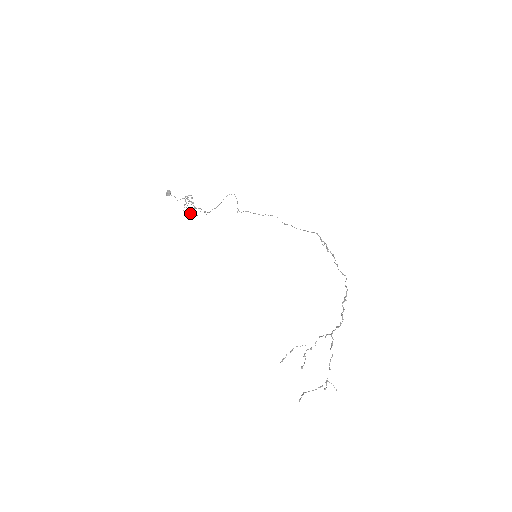
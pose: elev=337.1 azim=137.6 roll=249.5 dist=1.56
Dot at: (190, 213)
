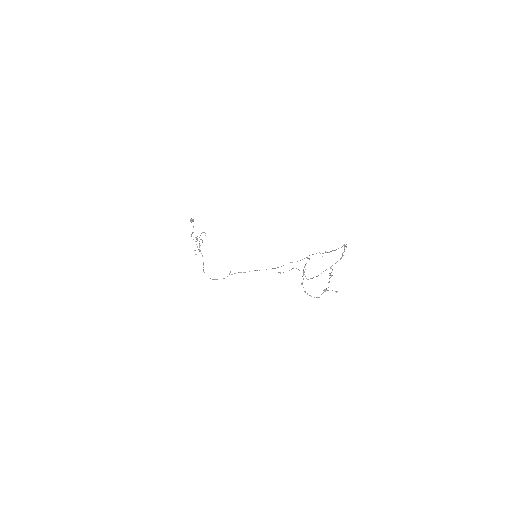
Dot at: occluded
